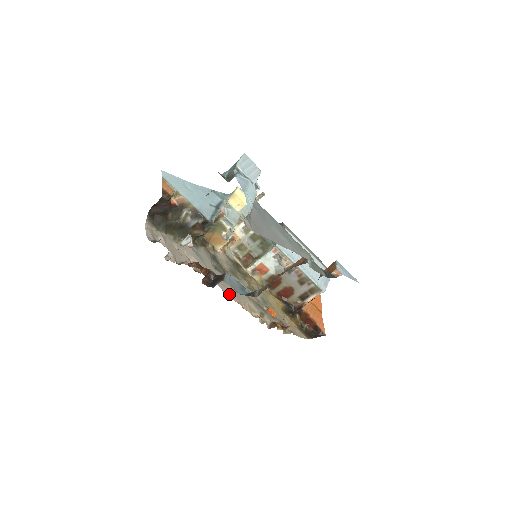
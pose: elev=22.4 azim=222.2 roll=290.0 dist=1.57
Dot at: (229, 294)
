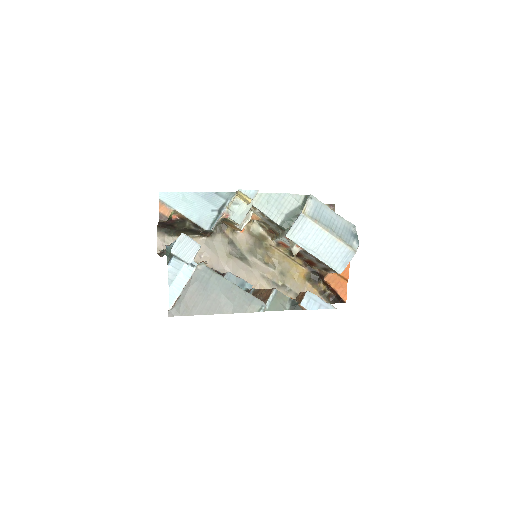
Dot at: occluded
